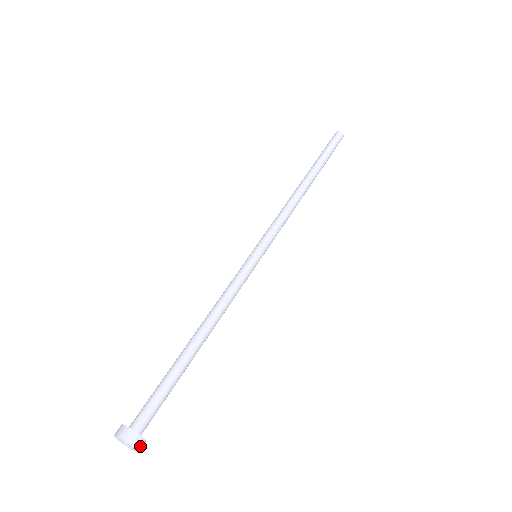
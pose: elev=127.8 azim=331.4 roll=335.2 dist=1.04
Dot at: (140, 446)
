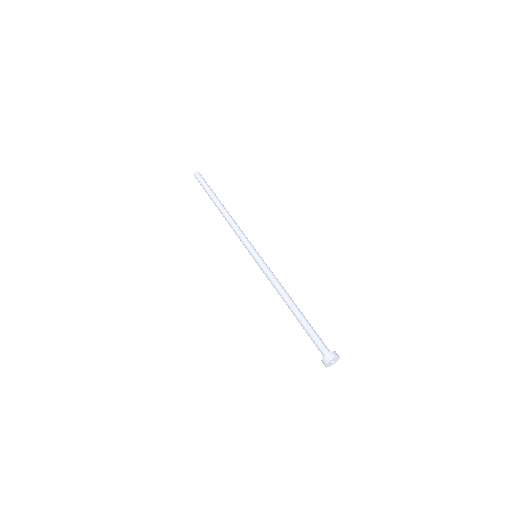
Dot at: (337, 355)
